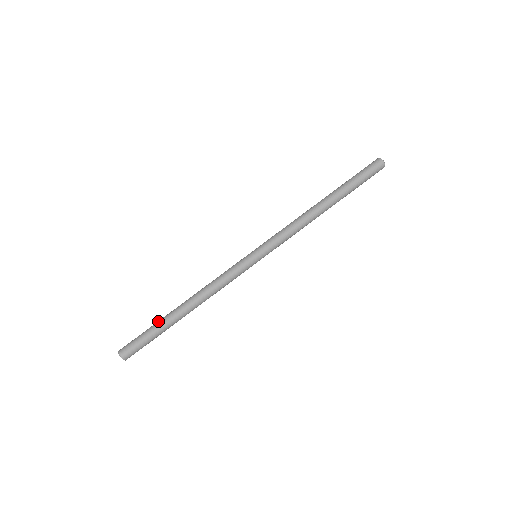
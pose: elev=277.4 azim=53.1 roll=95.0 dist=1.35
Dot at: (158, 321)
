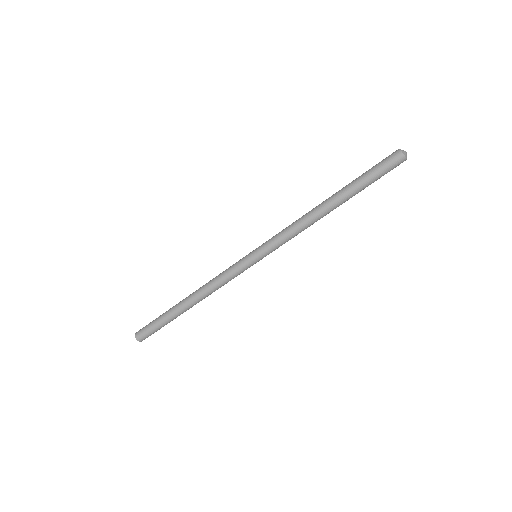
Dot at: (168, 318)
